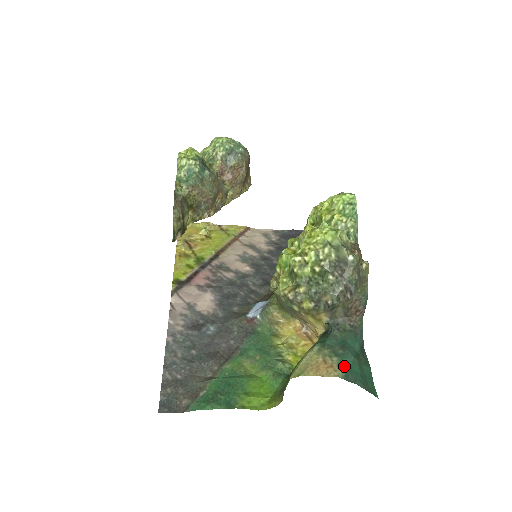
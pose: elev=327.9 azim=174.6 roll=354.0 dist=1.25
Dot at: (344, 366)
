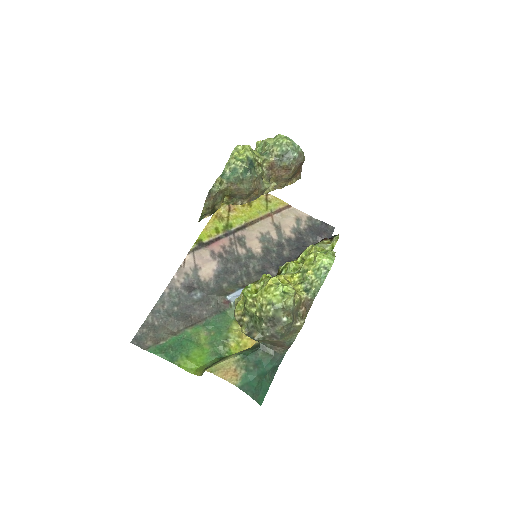
Dot at: (245, 379)
